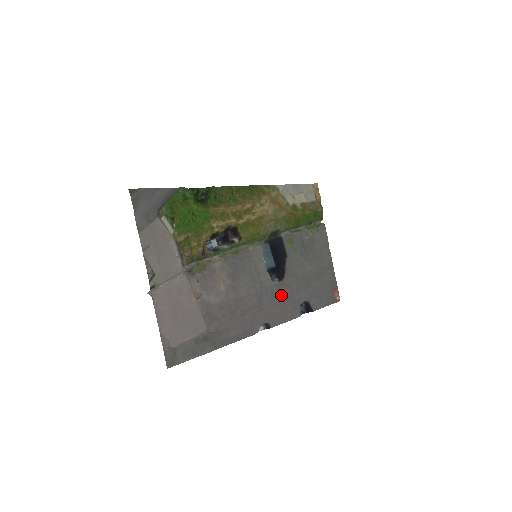
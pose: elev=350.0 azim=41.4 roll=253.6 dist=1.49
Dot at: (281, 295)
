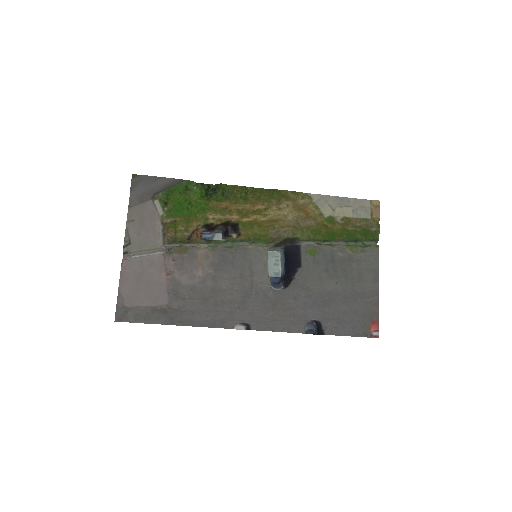
Dot at: (278, 302)
